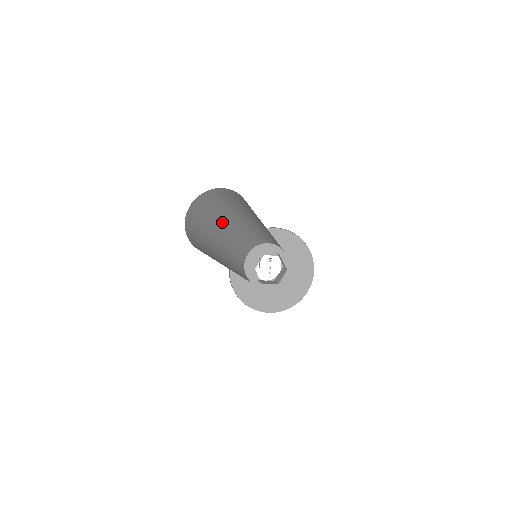
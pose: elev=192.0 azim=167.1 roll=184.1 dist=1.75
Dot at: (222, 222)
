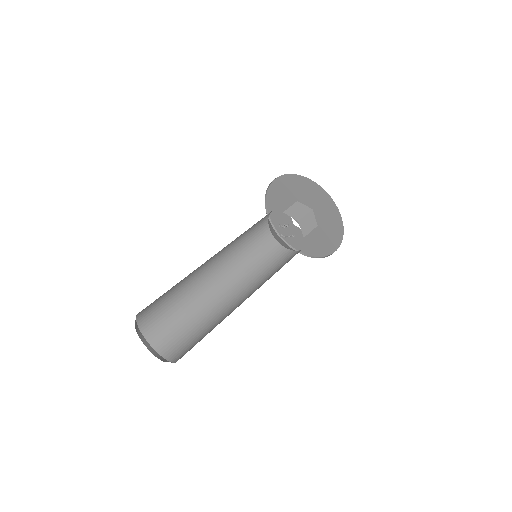
Dot at: occluded
